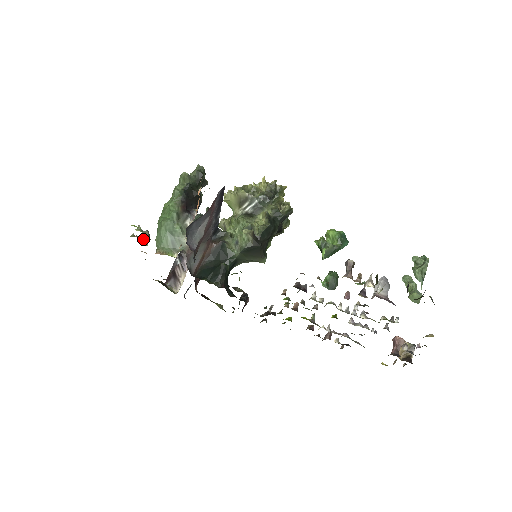
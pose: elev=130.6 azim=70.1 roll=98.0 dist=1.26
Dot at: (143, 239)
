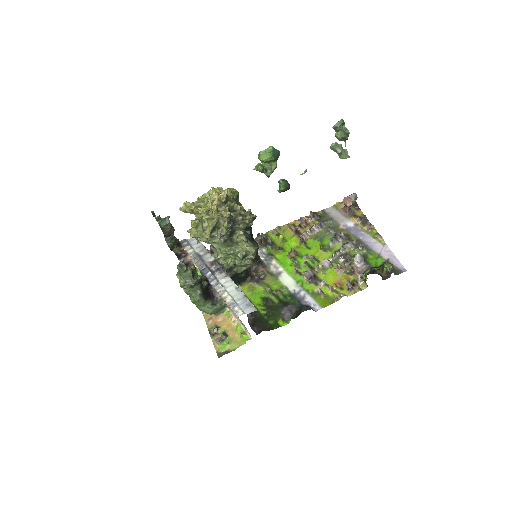
Dot at: (216, 331)
